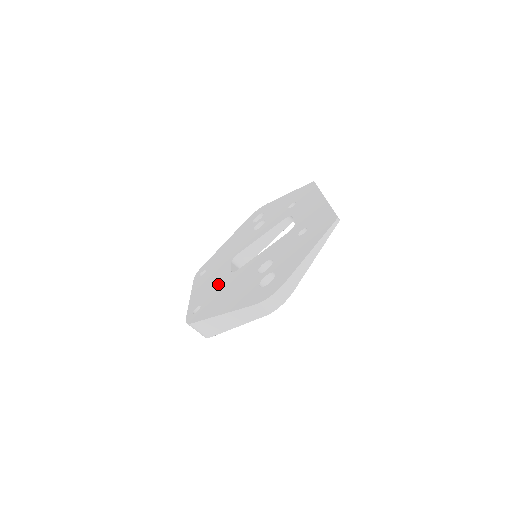
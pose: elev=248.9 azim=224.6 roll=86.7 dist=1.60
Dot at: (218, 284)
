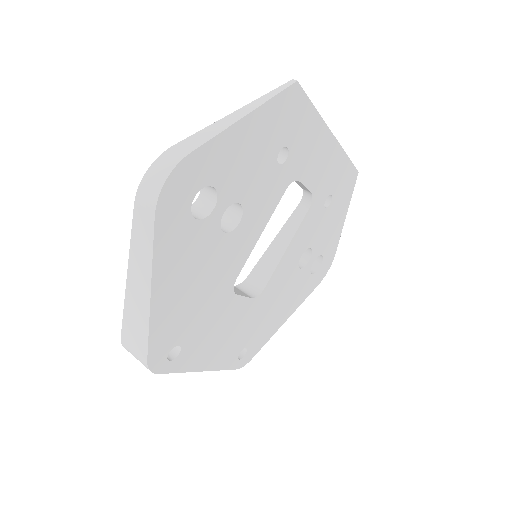
Dot at: occluded
